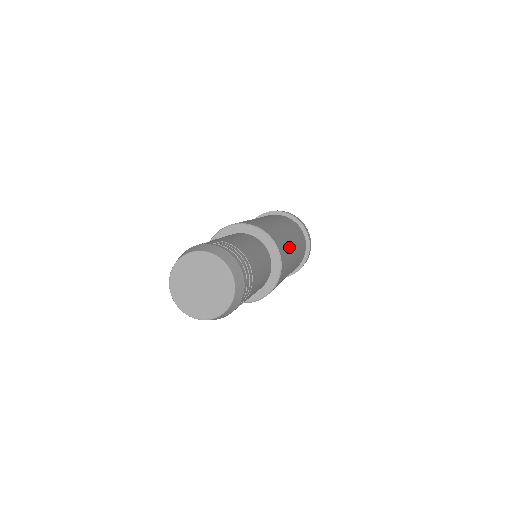
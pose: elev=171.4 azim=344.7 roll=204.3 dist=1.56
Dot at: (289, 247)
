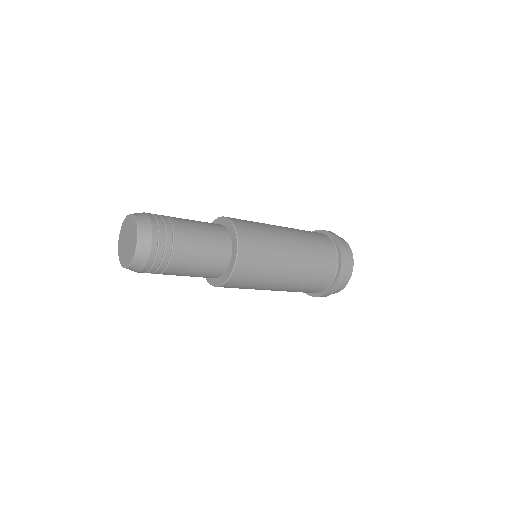
Dot at: (265, 227)
